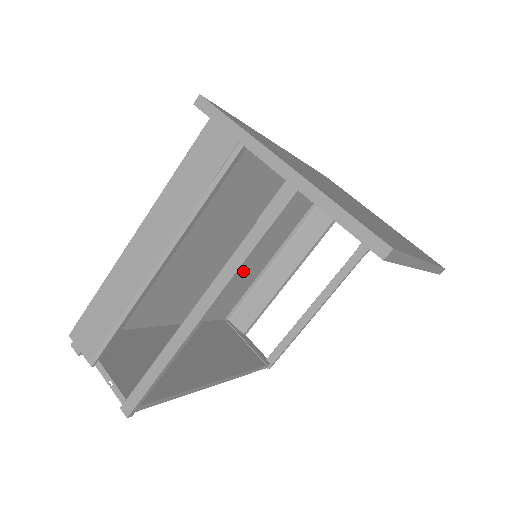
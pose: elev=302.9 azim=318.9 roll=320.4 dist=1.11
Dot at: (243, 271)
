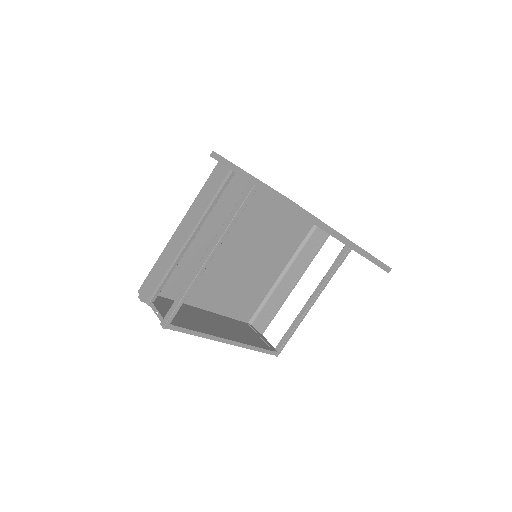
Dot at: (256, 280)
